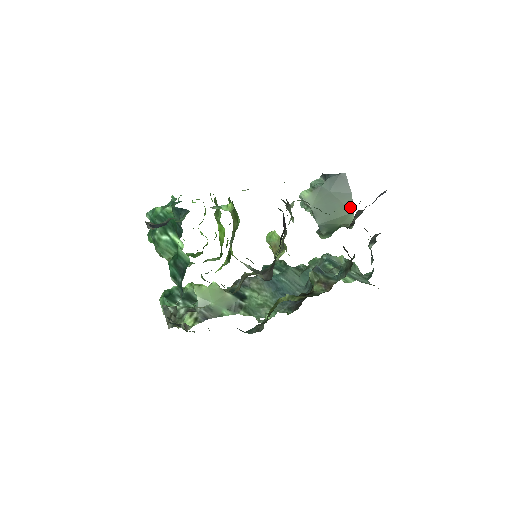
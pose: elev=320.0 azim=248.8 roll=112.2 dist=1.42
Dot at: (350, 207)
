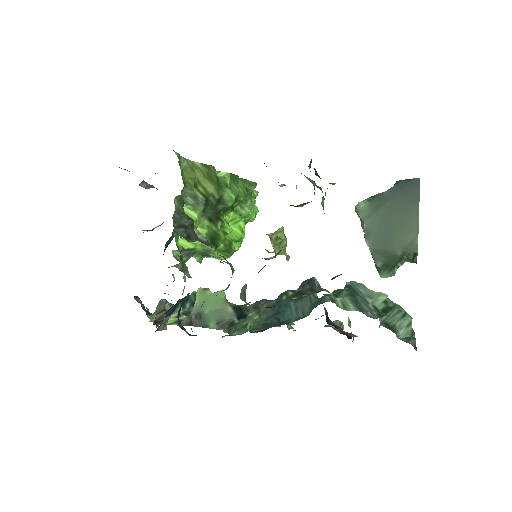
Dot at: (414, 225)
